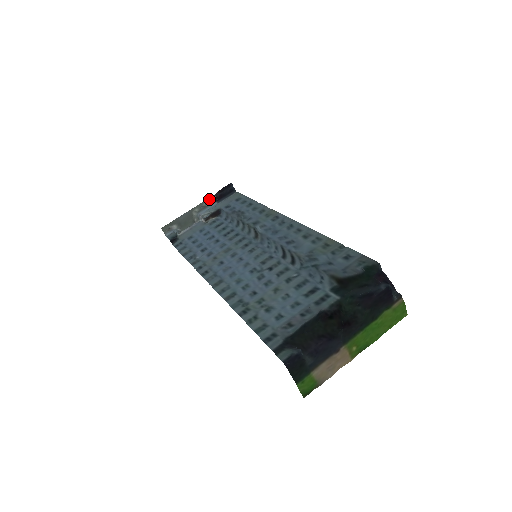
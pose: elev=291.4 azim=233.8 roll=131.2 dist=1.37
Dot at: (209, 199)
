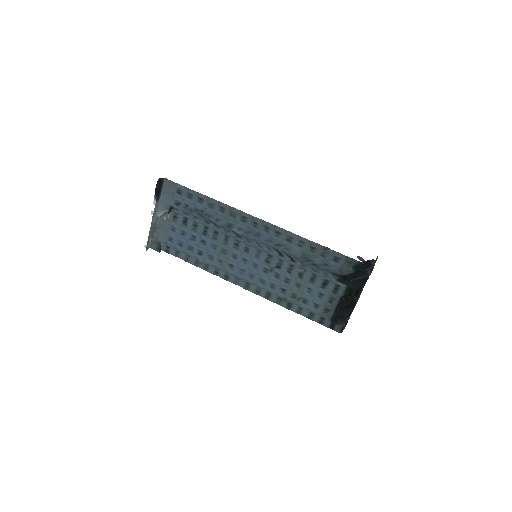
Dot at: (155, 206)
